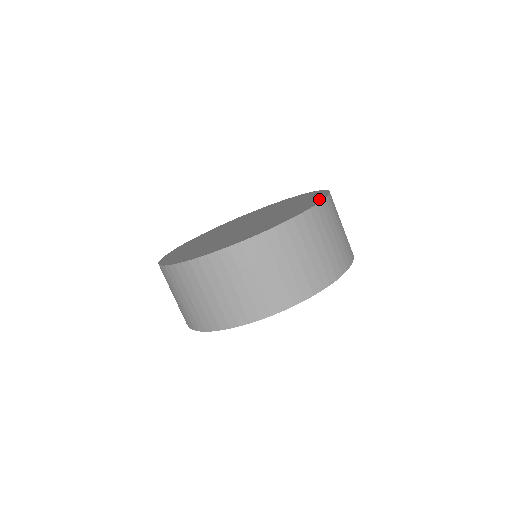
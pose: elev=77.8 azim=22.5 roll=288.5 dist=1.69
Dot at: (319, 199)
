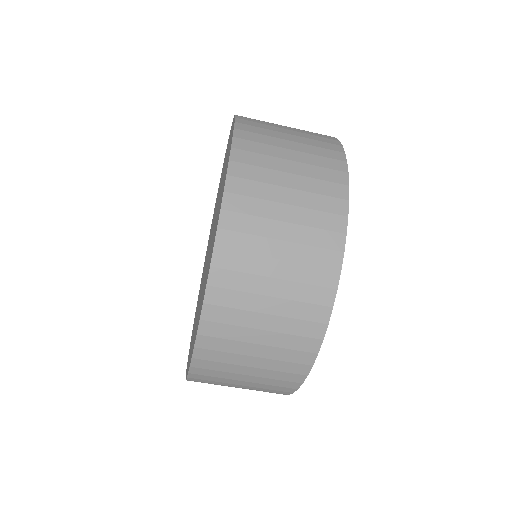
Dot at: occluded
